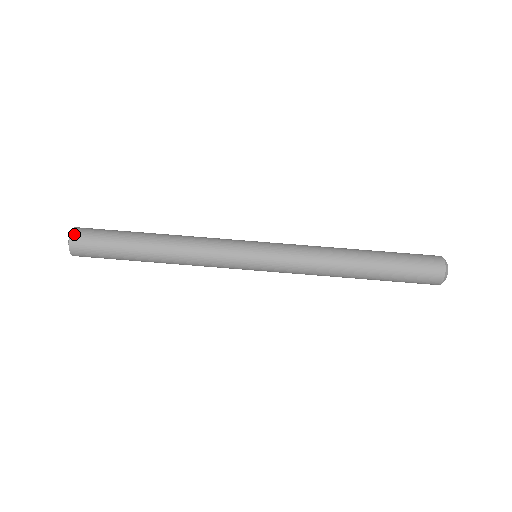
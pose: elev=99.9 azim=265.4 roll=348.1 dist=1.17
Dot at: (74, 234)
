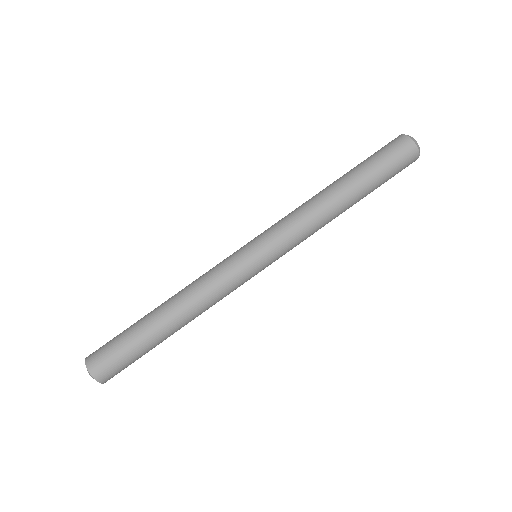
Dot at: (93, 371)
